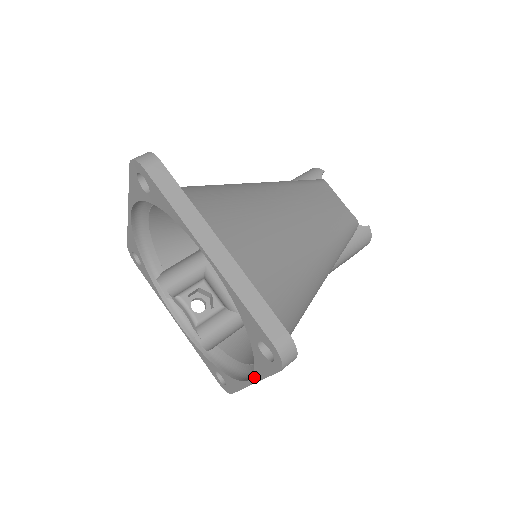
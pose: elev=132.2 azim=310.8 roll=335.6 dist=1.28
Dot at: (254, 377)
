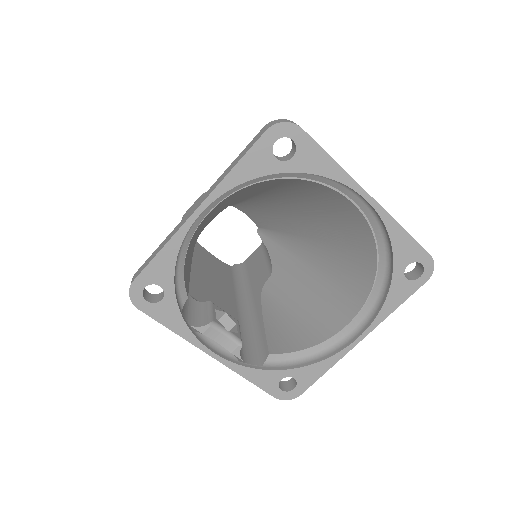
Dot at: (373, 324)
